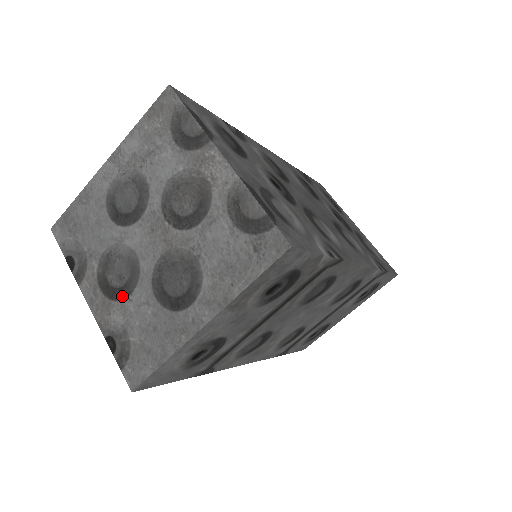
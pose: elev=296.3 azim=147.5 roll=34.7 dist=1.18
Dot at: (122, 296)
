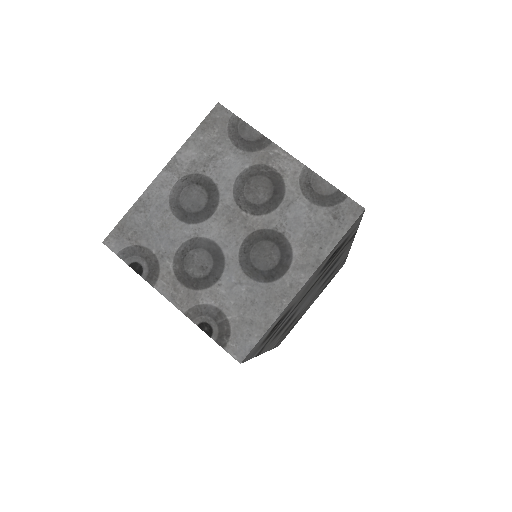
Dot at: (209, 283)
